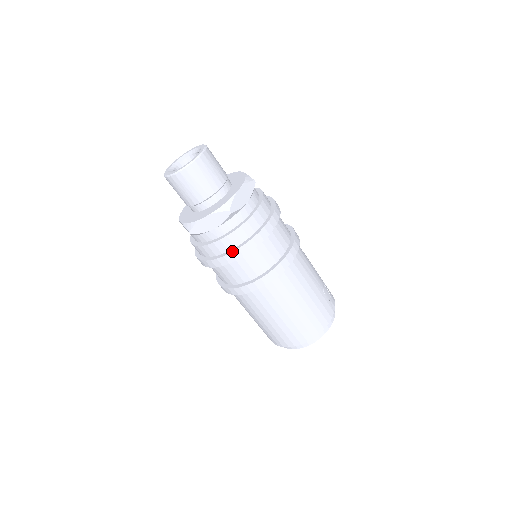
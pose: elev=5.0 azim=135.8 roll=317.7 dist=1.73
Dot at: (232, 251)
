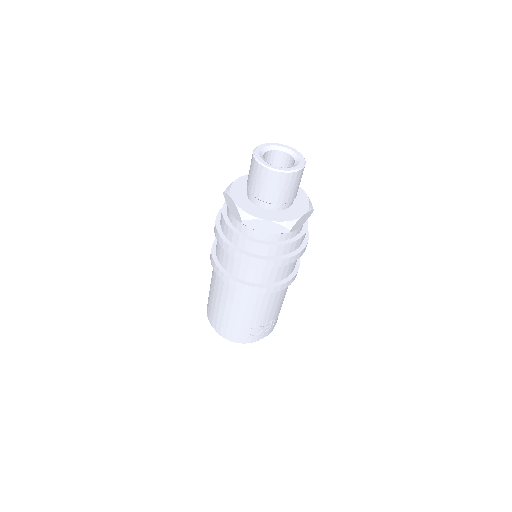
Dot at: (221, 236)
